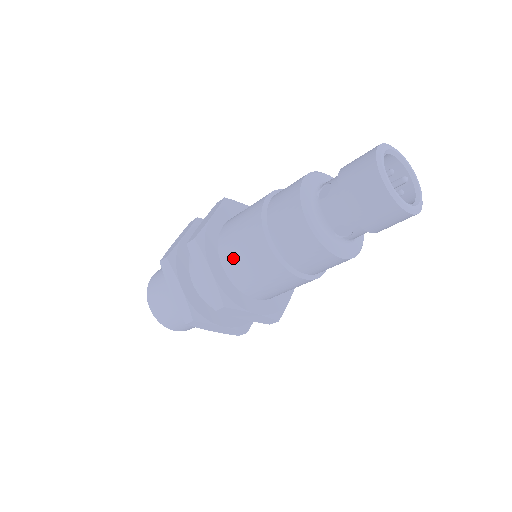
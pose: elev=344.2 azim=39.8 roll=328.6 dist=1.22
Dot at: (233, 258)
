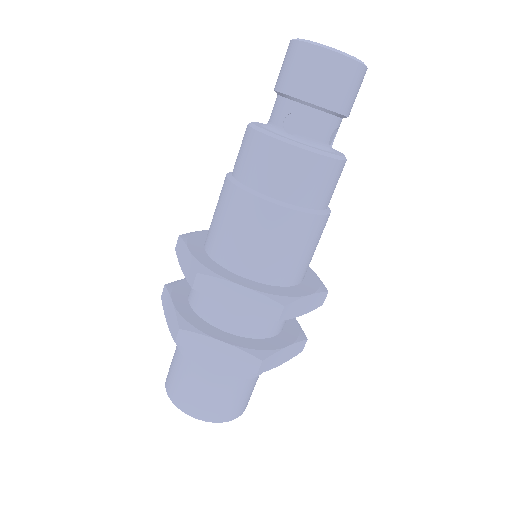
Dot at: (211, 231)
